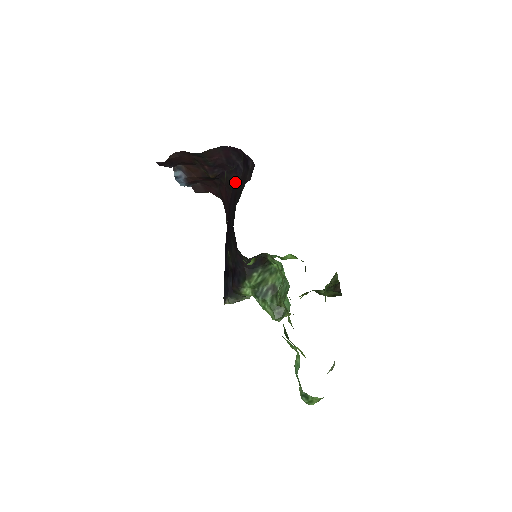
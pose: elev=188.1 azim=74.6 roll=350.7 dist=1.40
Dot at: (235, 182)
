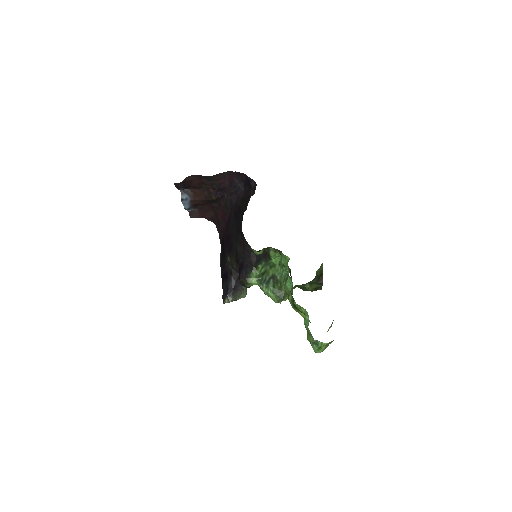
Dot at: (235, 201)
